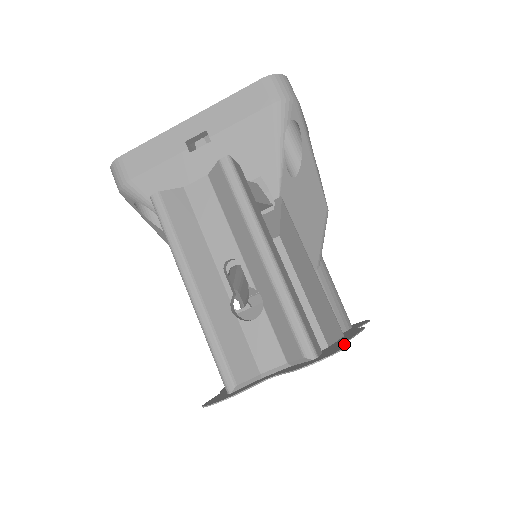
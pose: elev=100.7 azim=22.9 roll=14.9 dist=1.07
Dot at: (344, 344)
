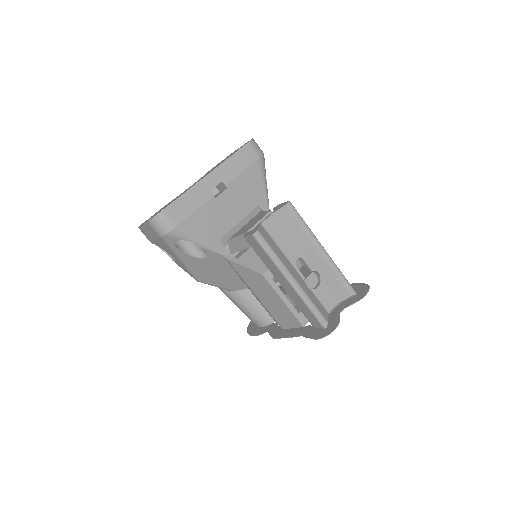
Dot at: (357, 284)
